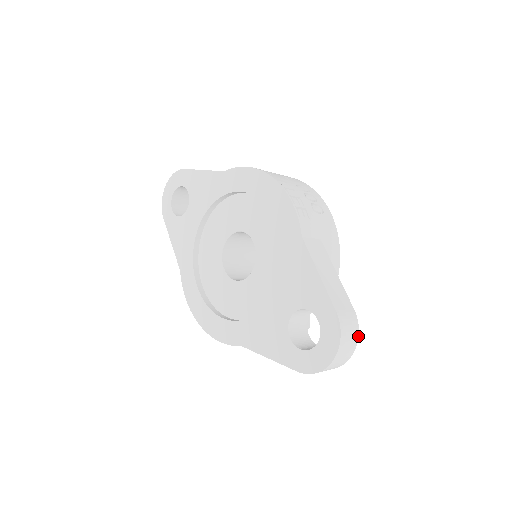
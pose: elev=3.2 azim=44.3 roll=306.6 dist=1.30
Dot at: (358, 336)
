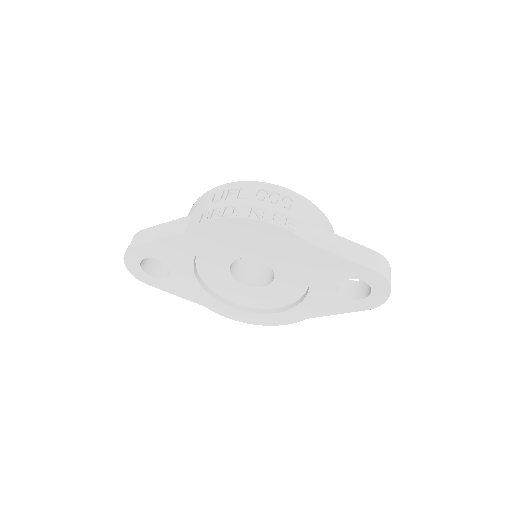
Dot at: (388, 262)
